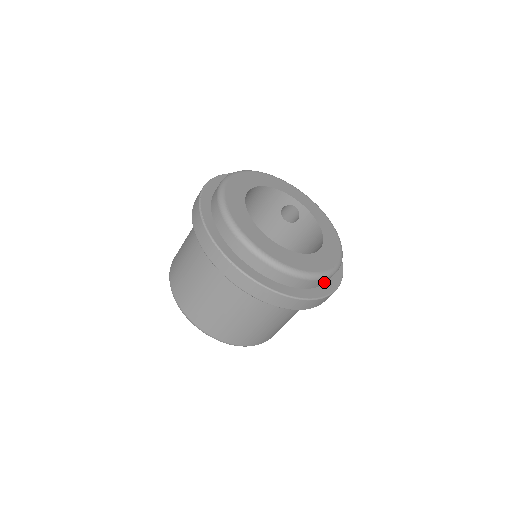
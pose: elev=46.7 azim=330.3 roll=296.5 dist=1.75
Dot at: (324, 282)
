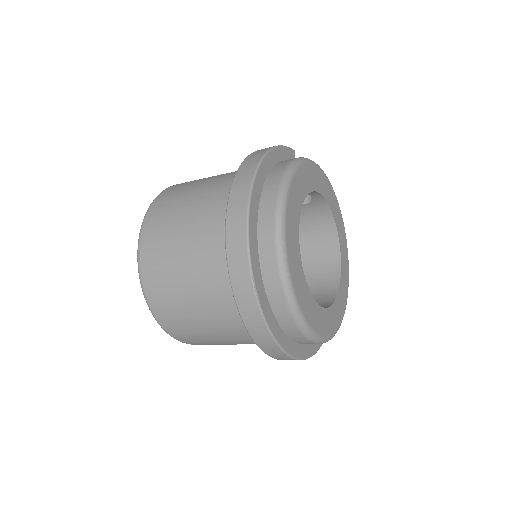
Dot at: occluded
